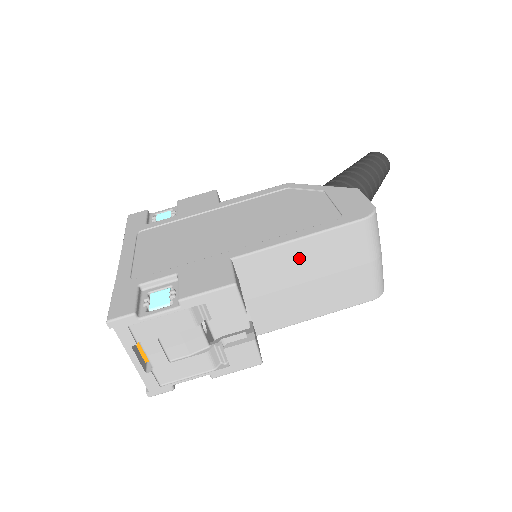
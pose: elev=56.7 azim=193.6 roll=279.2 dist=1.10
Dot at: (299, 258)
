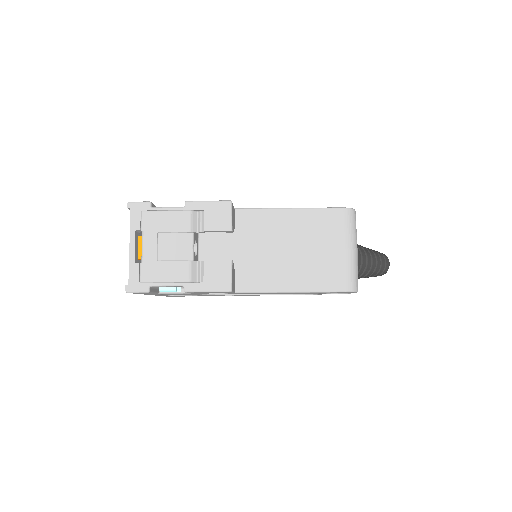
Dot at: (287, 225)
